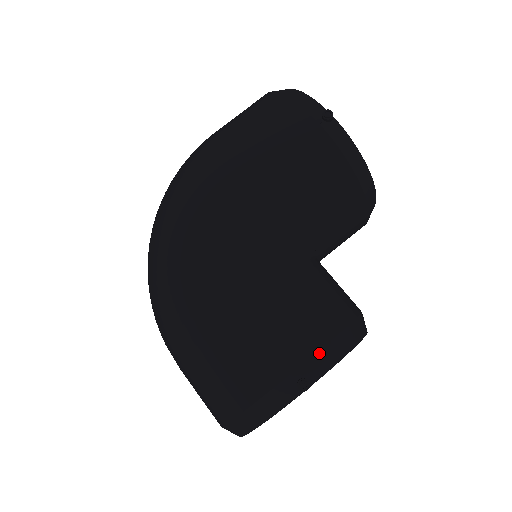
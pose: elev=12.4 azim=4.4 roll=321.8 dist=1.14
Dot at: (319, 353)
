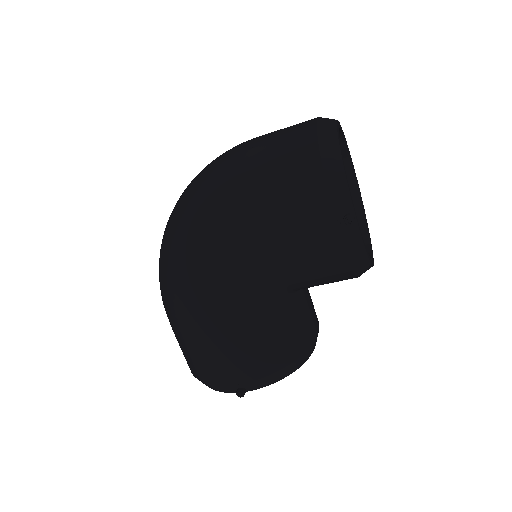
Dot at: (259, 380)
